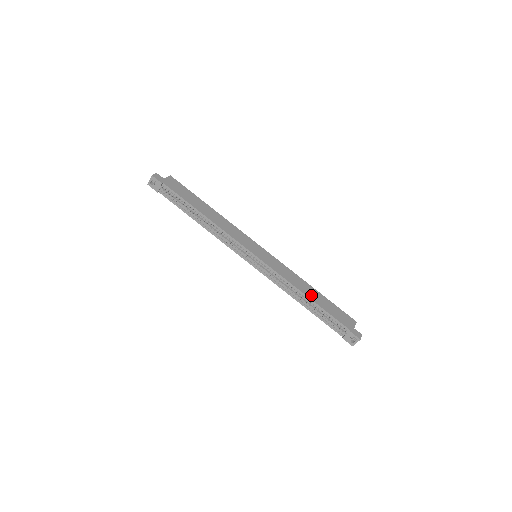
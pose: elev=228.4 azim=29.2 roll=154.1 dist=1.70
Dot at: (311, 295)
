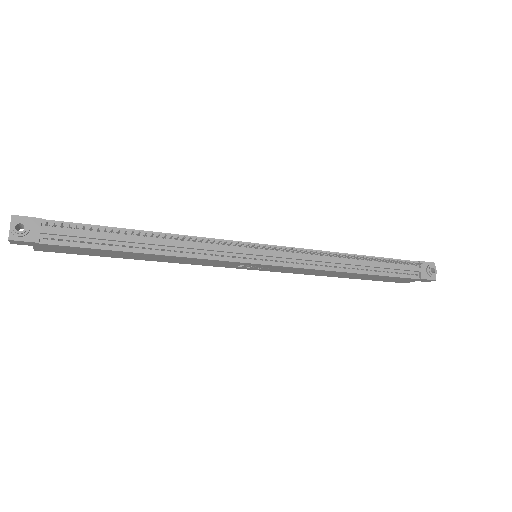
Dot at: occluded
